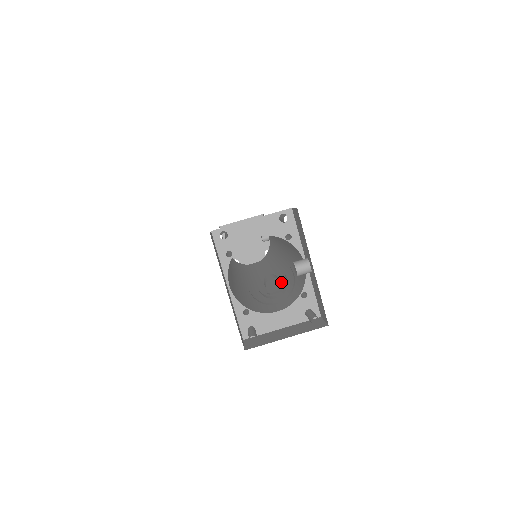
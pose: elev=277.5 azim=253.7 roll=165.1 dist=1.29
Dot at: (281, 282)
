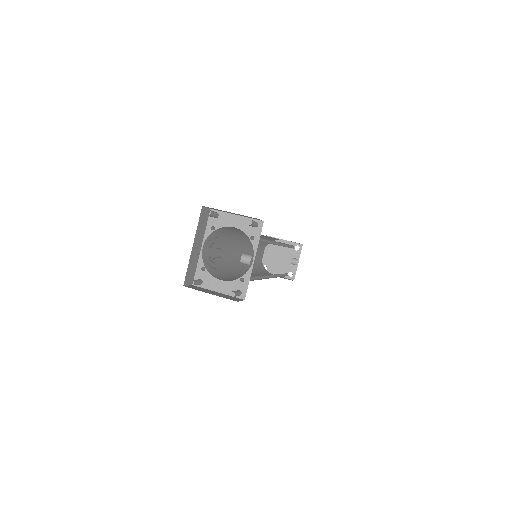
Dot at: (219, 254)
